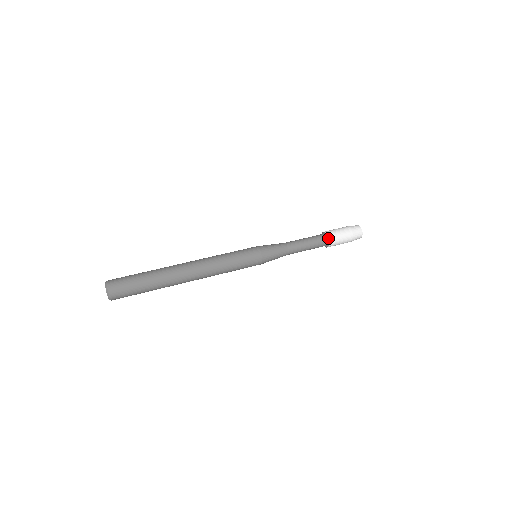
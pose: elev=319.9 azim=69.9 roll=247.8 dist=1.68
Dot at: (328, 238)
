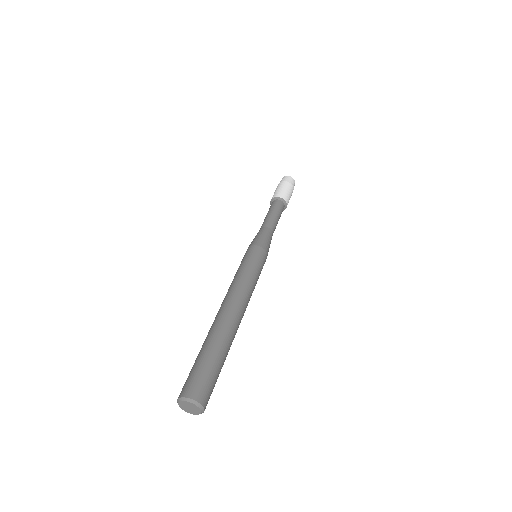
Dot at: (284, 199)
